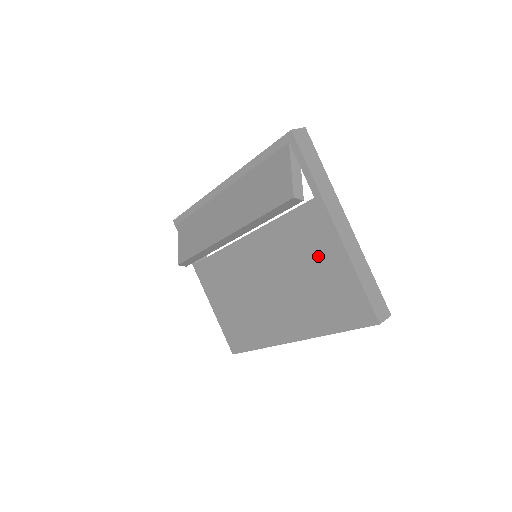
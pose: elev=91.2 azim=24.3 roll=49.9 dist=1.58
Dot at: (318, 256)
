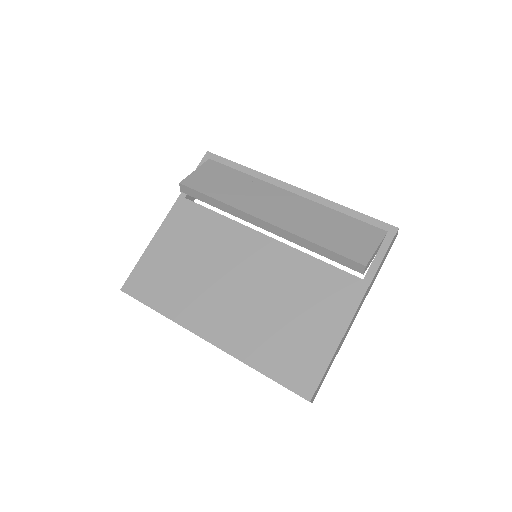
Dot at: (317, 313)
